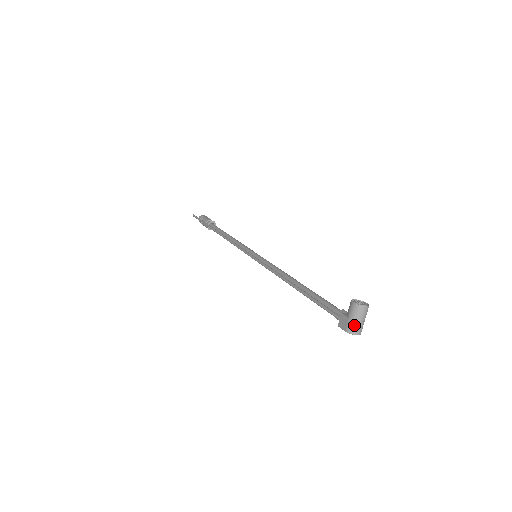
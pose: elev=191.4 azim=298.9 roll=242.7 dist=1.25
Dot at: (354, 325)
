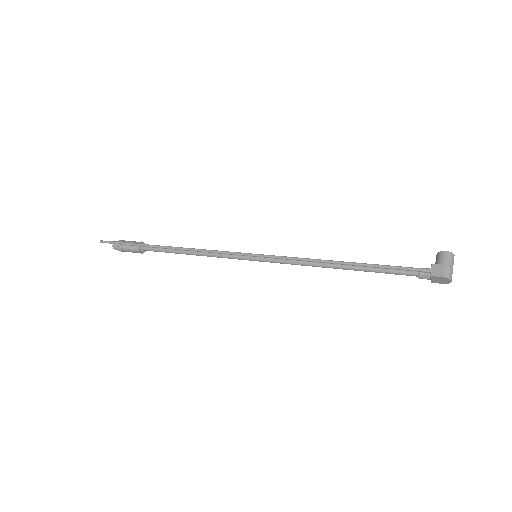
Dot at: (450, 270)
